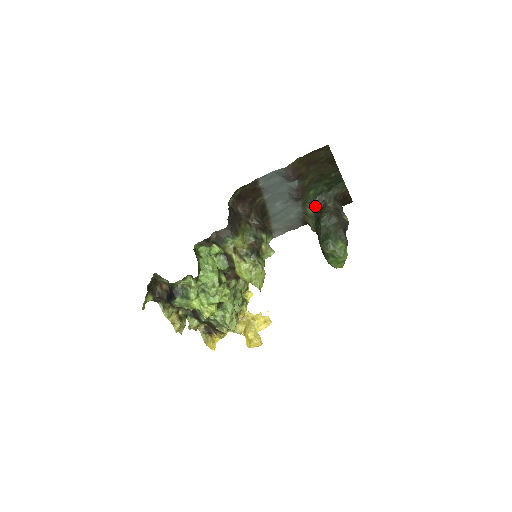
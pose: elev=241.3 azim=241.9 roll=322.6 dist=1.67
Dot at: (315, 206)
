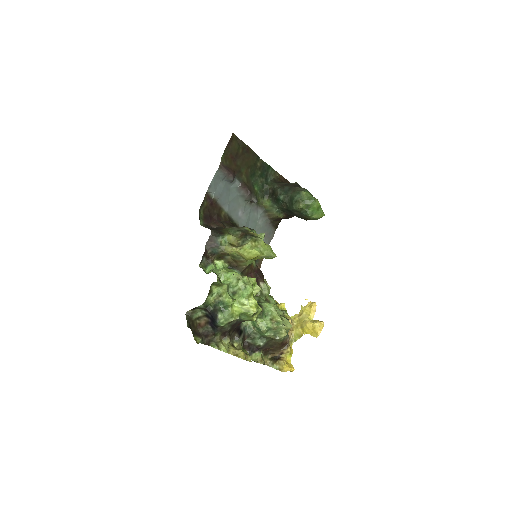
Dot at: (267, 197)
